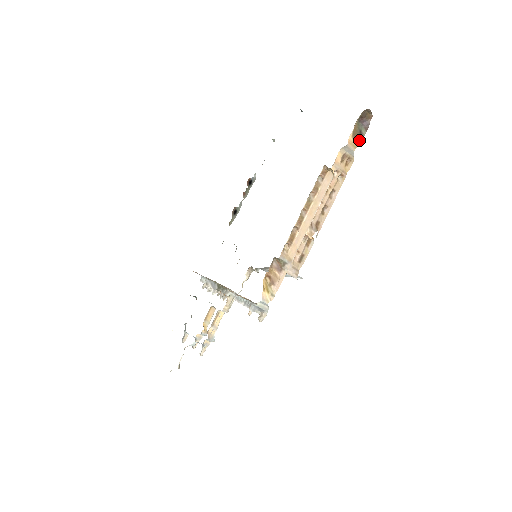
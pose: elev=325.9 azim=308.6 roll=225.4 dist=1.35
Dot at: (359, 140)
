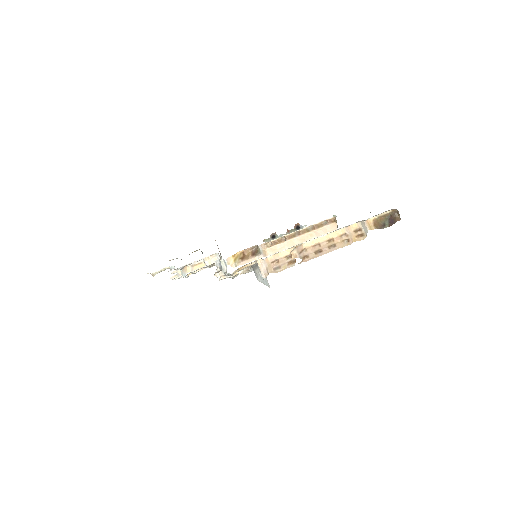
Dot at: (378, 227)
